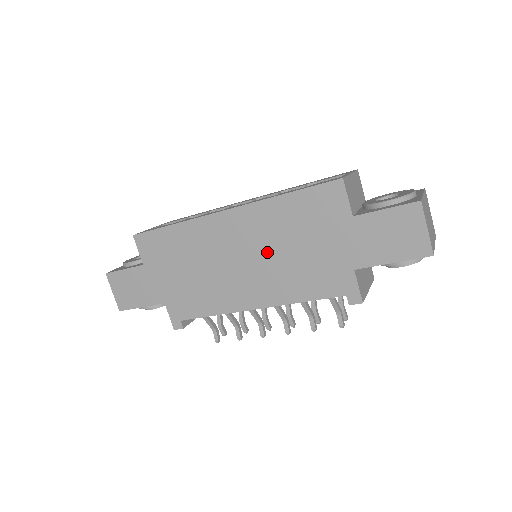
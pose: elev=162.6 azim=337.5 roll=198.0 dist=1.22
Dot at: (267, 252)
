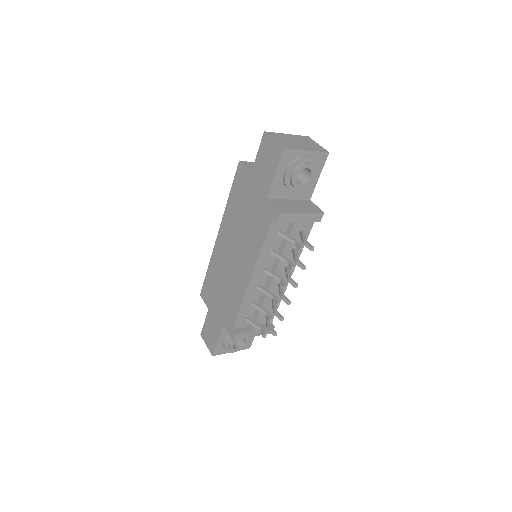
Dot at: (238, 236)
